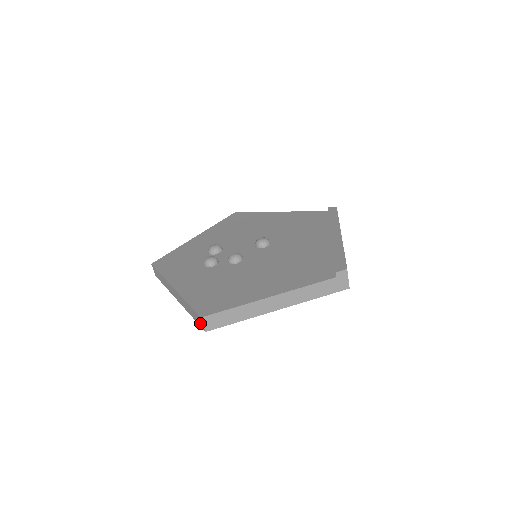
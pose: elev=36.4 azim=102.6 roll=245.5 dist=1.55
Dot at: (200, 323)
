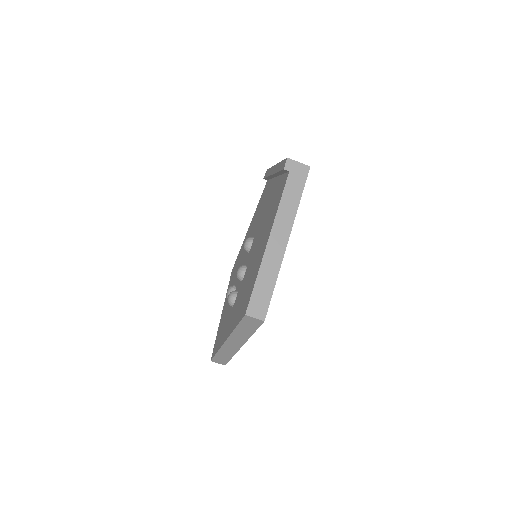
Dot at: (255, 323)
